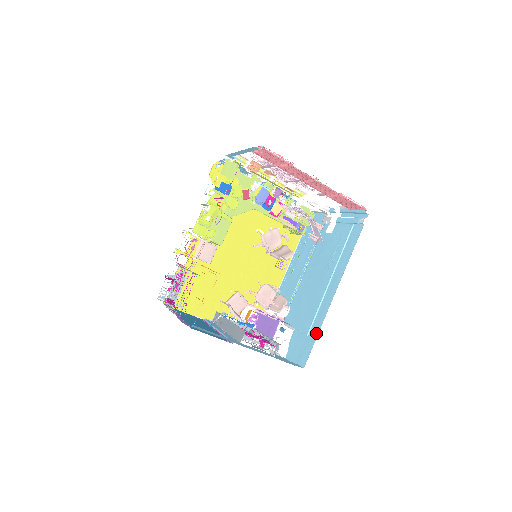
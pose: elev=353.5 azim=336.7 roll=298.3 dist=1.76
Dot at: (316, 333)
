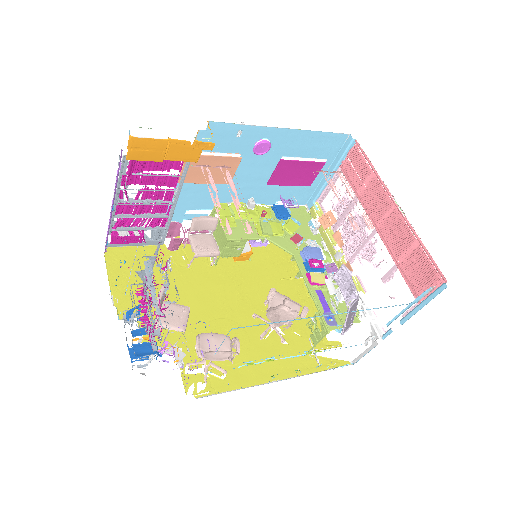
Dot at: occluded
